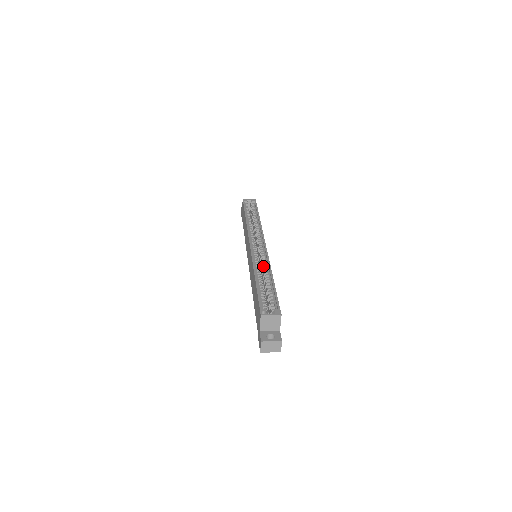
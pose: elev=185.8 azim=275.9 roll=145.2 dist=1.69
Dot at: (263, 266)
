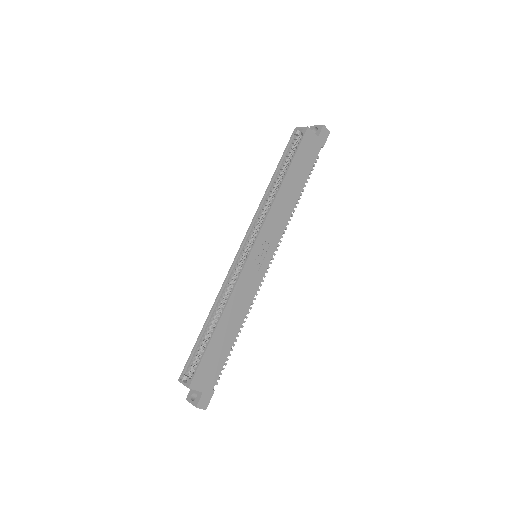
Dot at: (229, 294)
